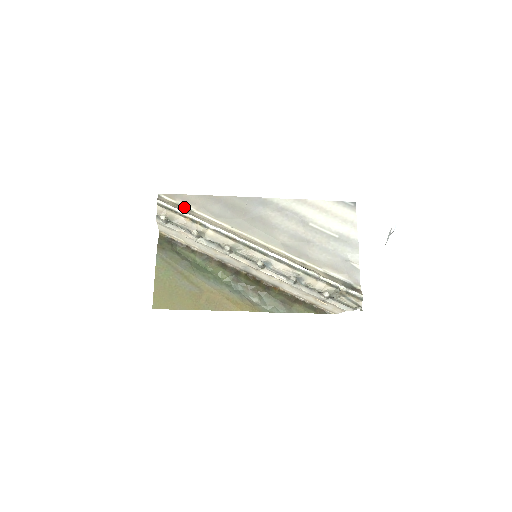
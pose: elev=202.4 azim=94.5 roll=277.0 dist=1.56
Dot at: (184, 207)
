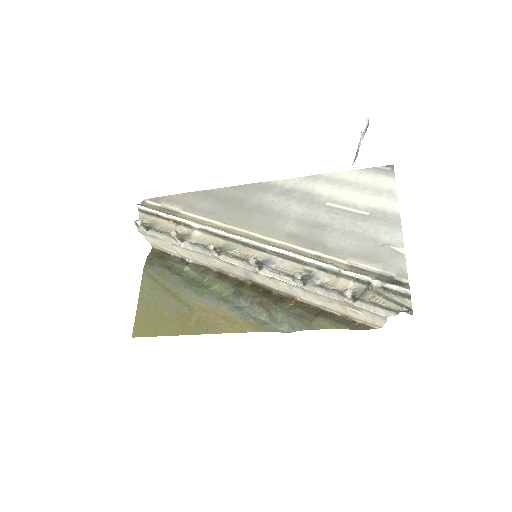
Dot at: (169, 209)
